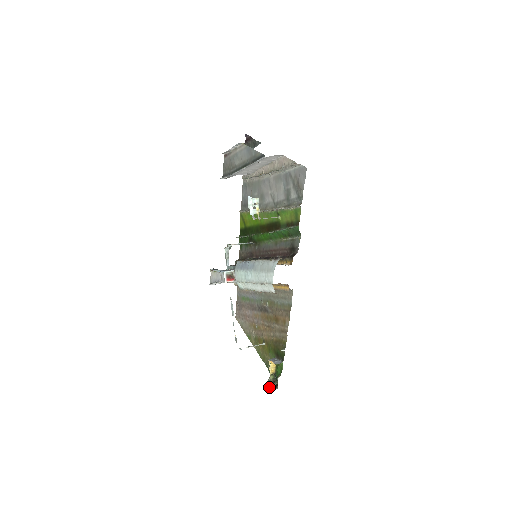
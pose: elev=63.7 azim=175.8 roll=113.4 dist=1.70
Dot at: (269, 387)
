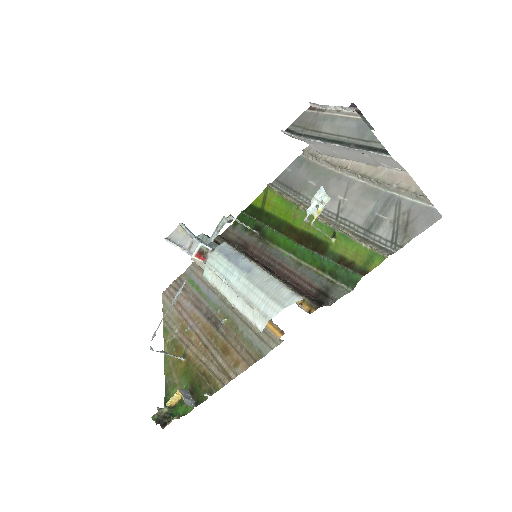
Dot at: (154, 420)
